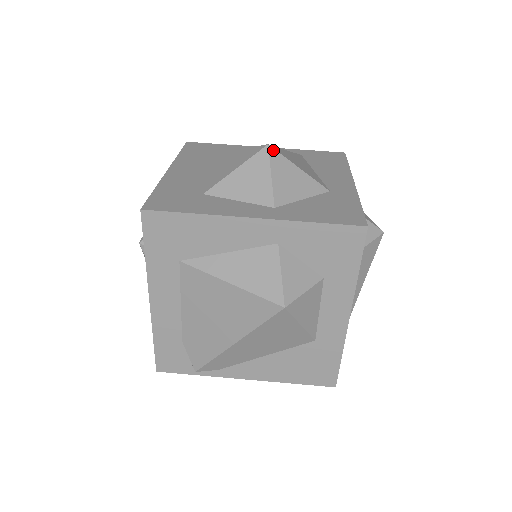
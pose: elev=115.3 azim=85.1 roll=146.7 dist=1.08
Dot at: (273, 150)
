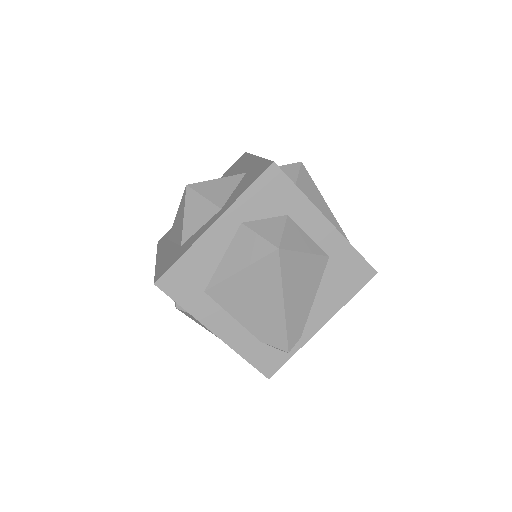
Dot at: (192, 185)
